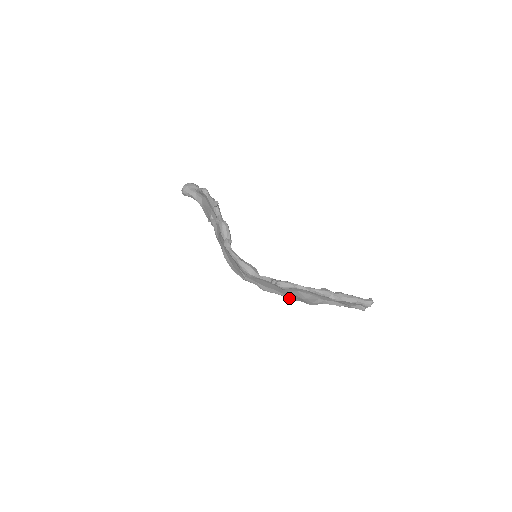
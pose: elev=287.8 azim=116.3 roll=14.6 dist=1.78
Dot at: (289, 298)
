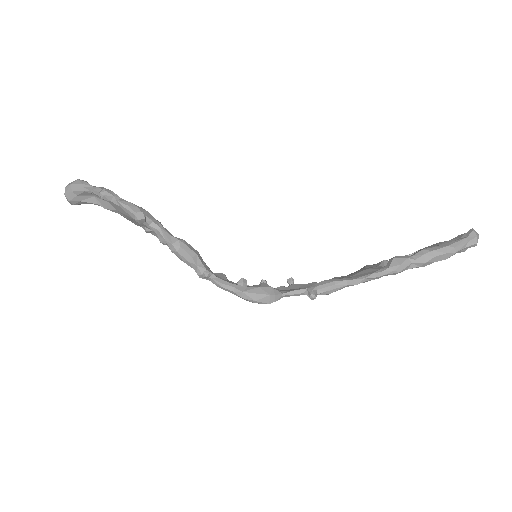
Dot at: occluded
